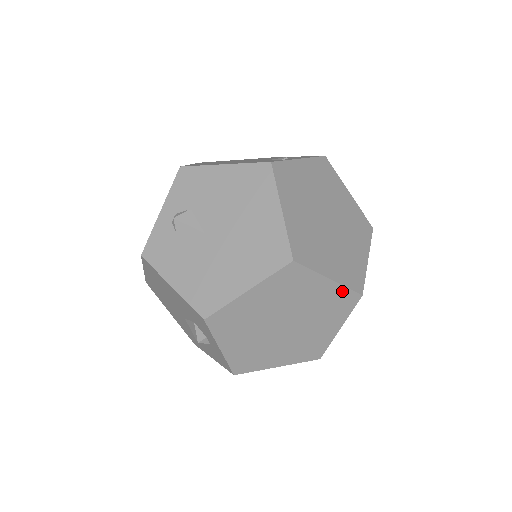
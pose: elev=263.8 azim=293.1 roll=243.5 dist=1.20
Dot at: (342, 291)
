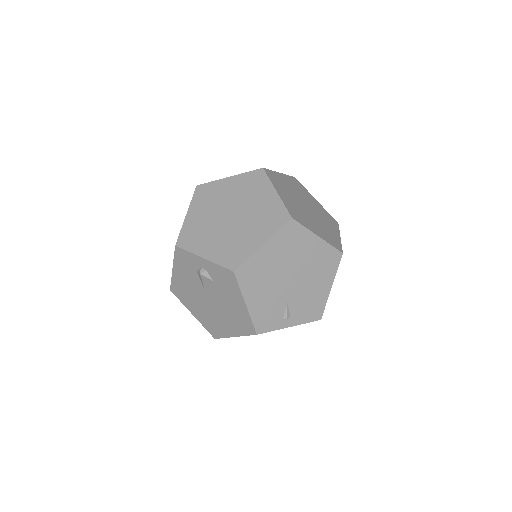
Dot at: occluded
